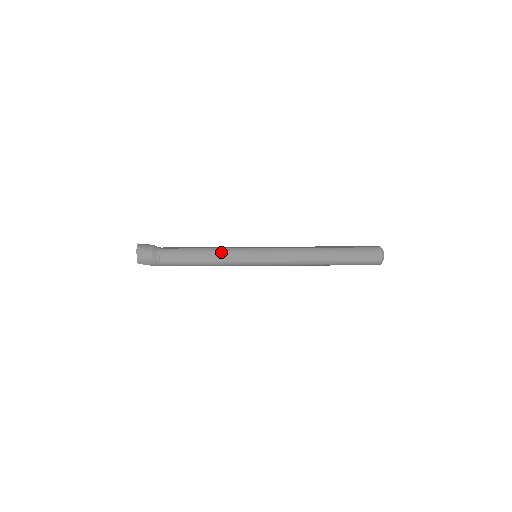
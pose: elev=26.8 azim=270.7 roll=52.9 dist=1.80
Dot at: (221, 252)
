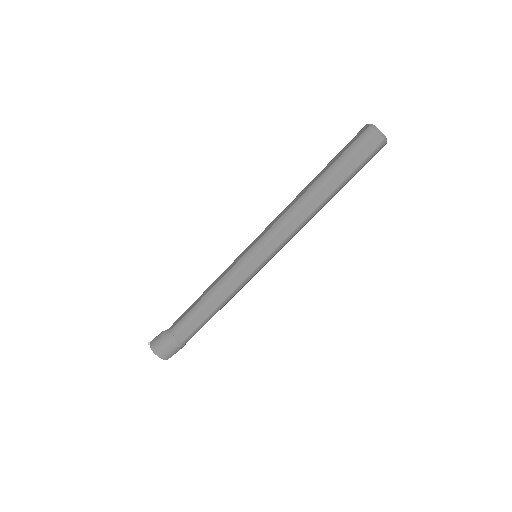
Dot at: (221, 286)
